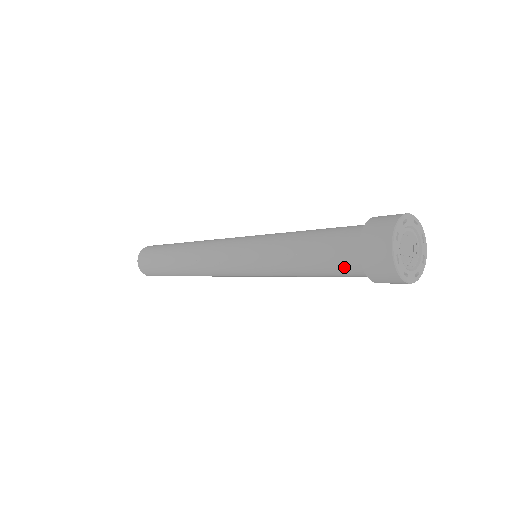
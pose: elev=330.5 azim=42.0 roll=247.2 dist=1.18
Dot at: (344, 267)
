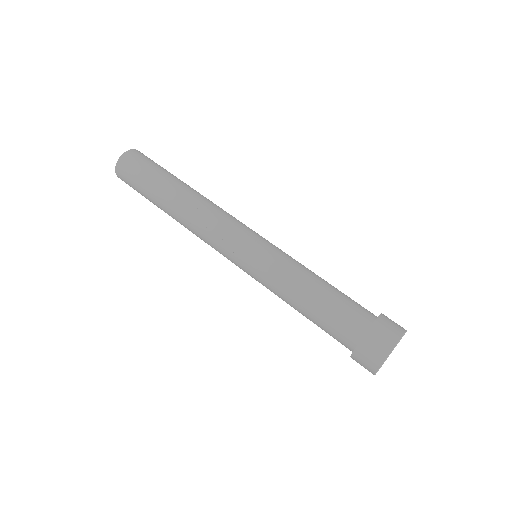
Dot at: (340, 330)
